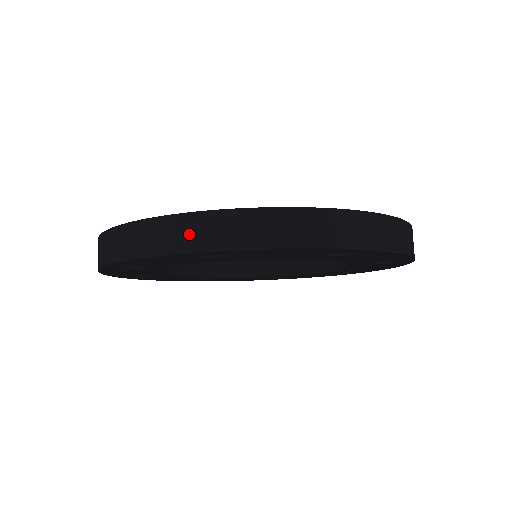
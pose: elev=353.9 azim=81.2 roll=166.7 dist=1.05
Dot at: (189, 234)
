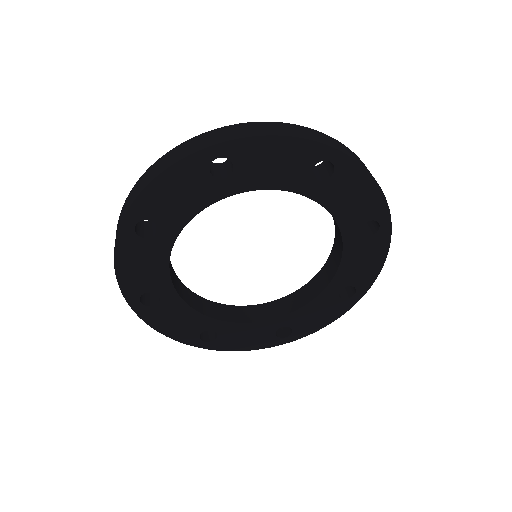
Dot at: (200, 142)
